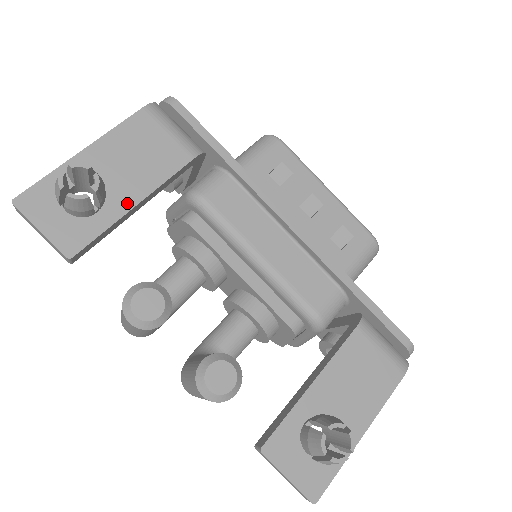
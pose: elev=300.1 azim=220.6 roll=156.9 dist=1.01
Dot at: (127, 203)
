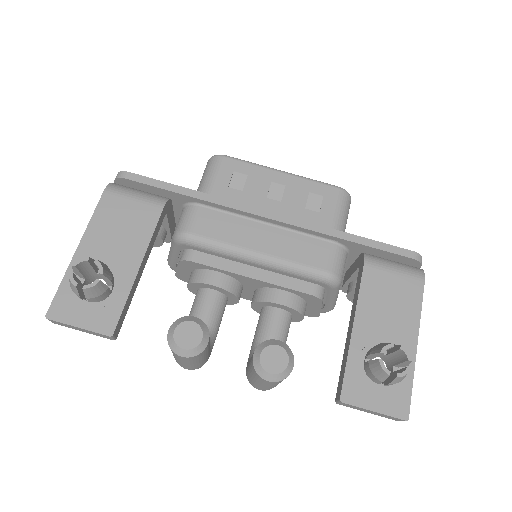
Dot at: (131, 270)
